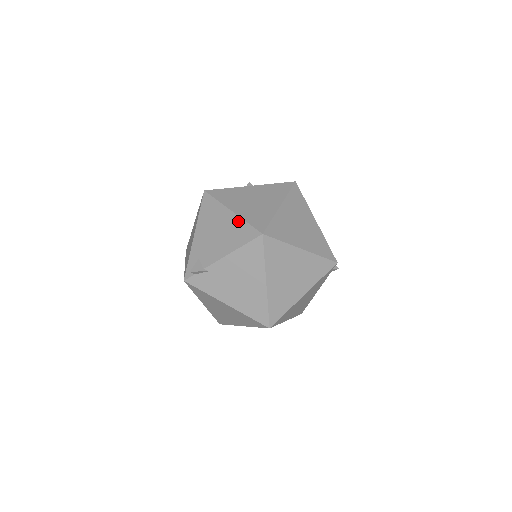
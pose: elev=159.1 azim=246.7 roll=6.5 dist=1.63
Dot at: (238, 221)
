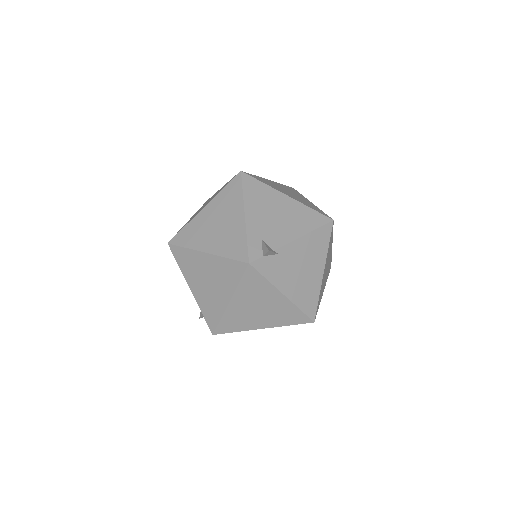
Dot at: (300, 206)
